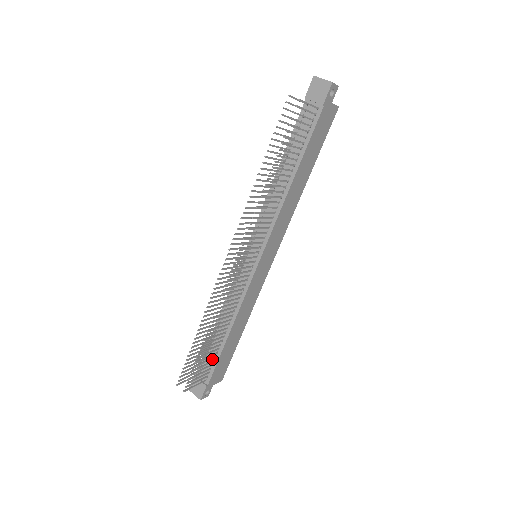
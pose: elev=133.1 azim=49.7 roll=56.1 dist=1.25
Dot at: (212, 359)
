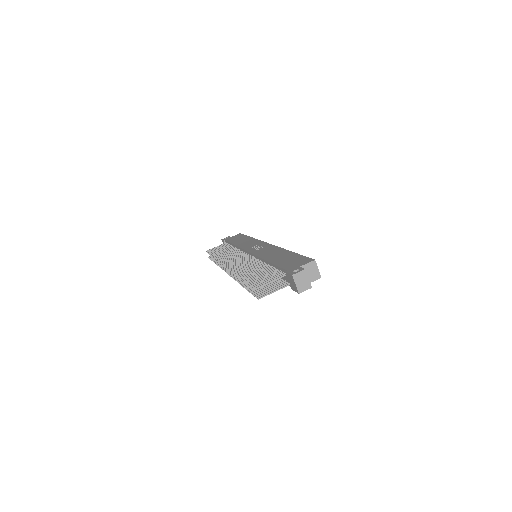
Dot at: occluded
